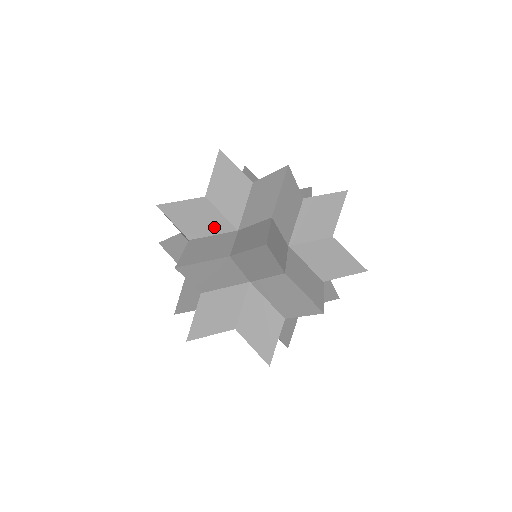
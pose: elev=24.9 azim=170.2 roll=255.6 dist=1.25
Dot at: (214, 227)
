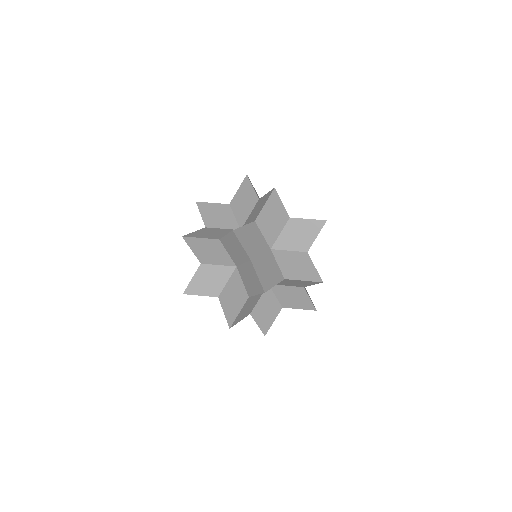
Dot at: occluded
